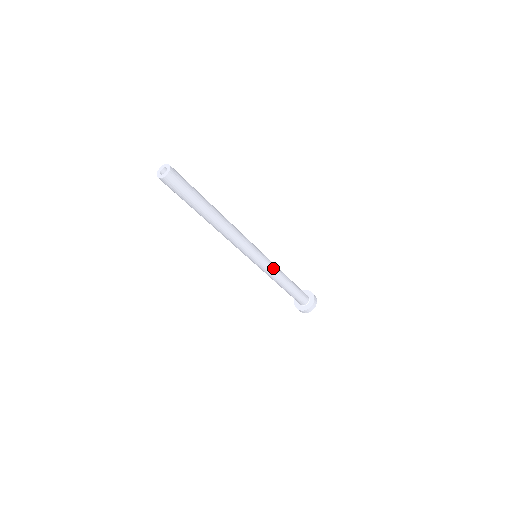
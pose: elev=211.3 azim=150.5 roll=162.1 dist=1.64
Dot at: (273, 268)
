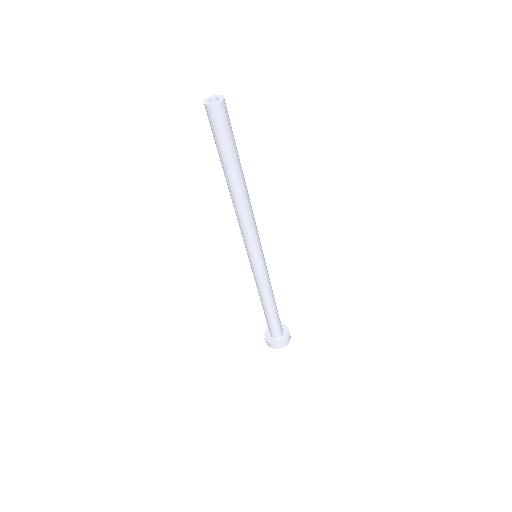
Dot at: (266, 279)
